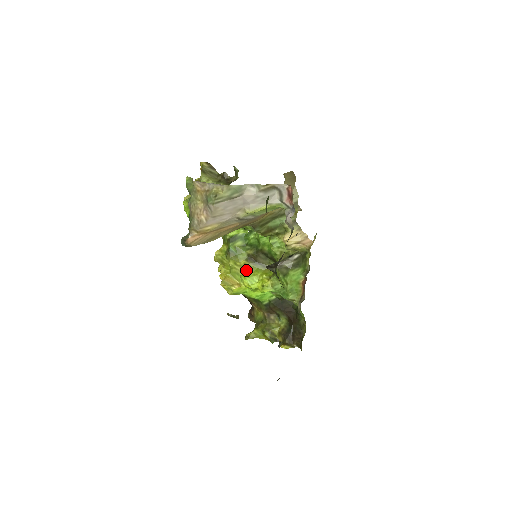
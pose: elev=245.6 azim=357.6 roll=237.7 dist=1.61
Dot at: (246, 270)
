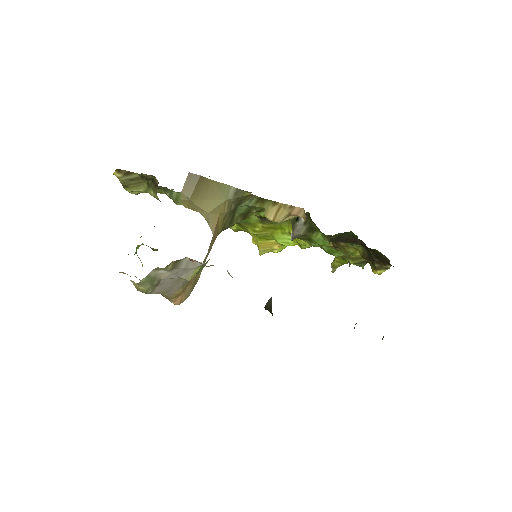
Dot at: (270, 231)
